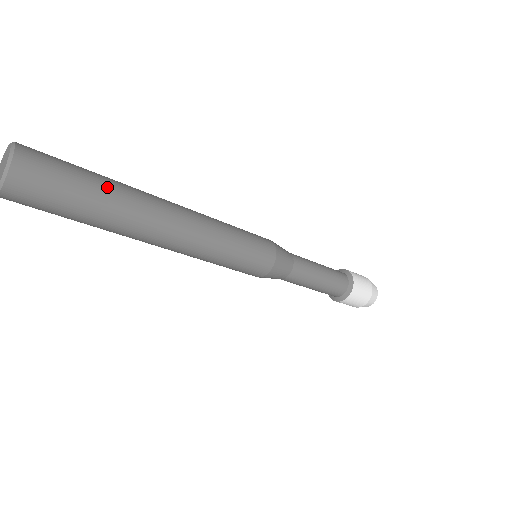
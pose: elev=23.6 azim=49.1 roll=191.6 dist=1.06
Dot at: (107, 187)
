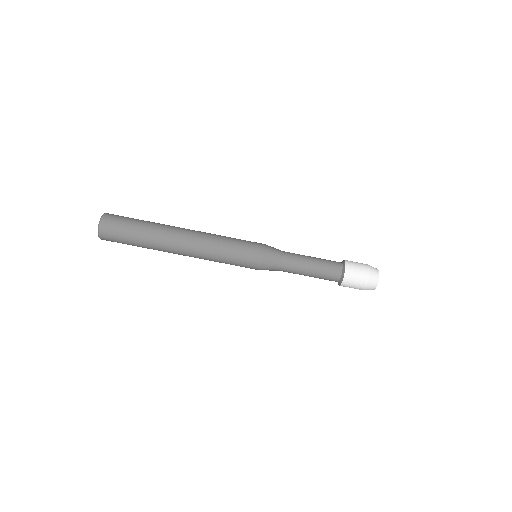
Dot at: (149, 221)
